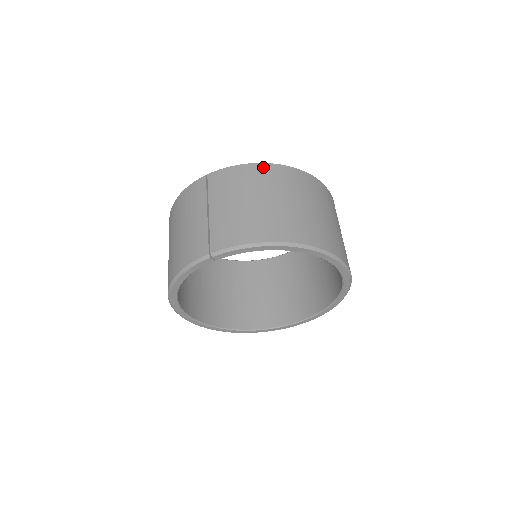
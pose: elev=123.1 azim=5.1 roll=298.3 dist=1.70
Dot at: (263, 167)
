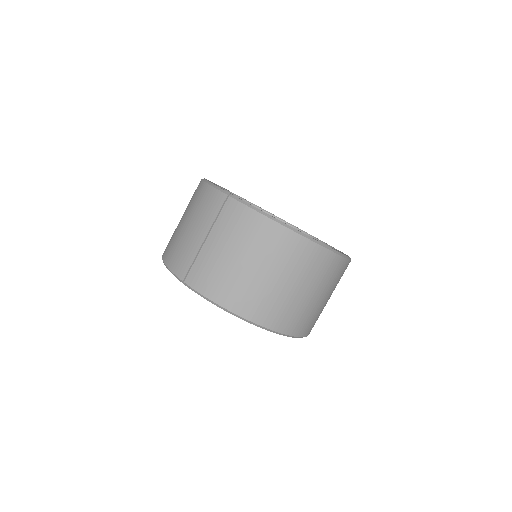
Dot at: (276, 229)
